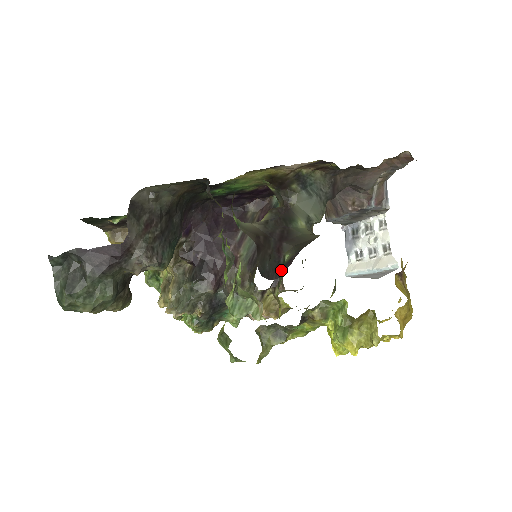
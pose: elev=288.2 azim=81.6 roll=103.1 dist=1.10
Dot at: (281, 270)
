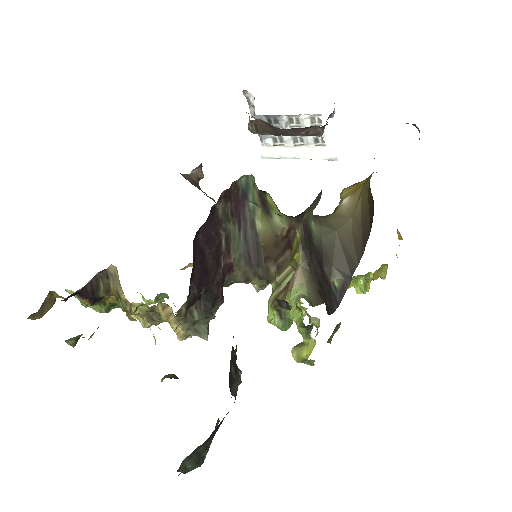
Dot at: (338, 298)
